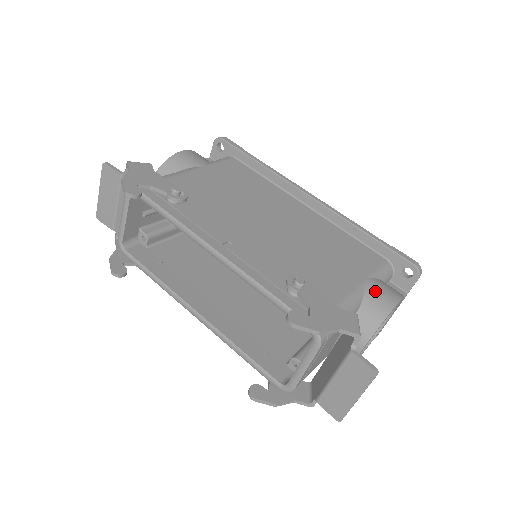
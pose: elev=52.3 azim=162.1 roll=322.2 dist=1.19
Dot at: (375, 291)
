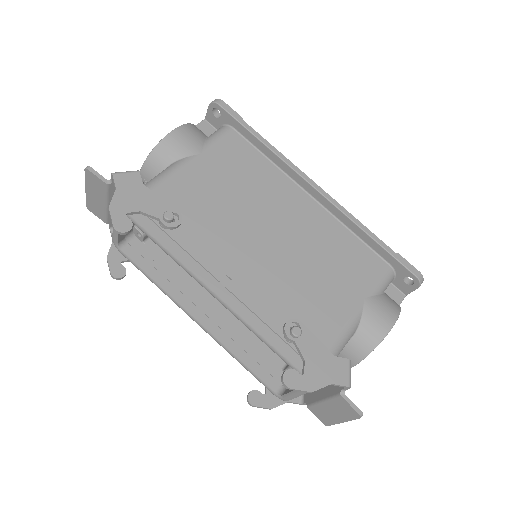
Dot at: (372, 315)
